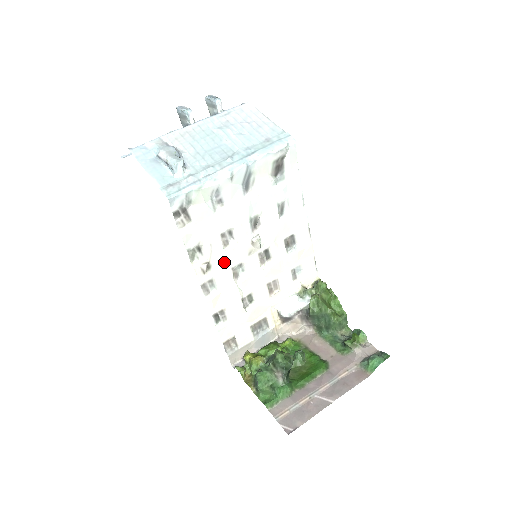
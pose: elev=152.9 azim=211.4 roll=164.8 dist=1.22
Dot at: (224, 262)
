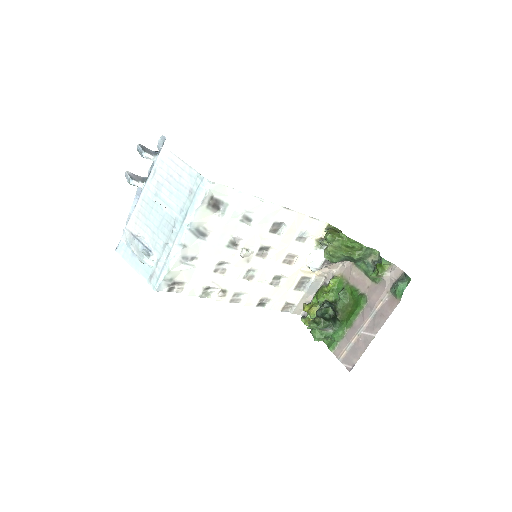
Dot at: (233, 280)
